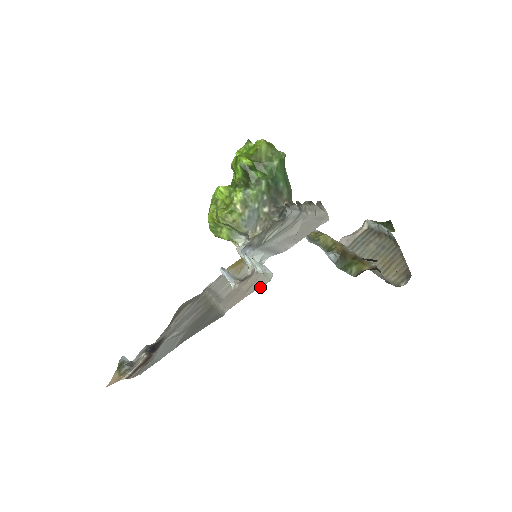
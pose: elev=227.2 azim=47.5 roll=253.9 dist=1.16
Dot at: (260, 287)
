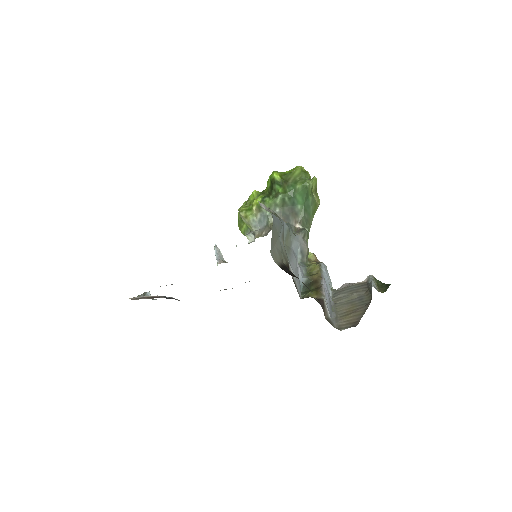
Dot at: occluded
